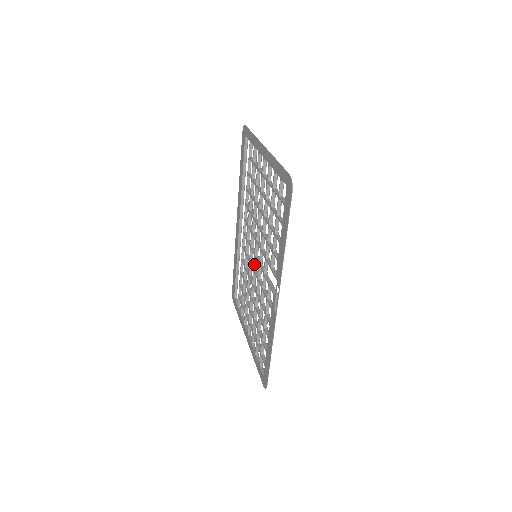
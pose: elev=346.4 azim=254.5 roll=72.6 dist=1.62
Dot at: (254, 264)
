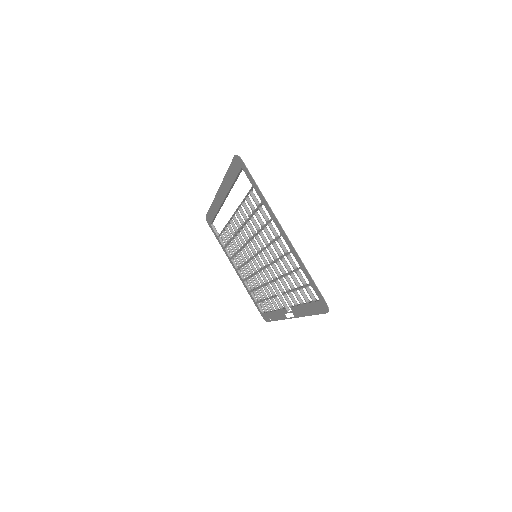
Dot at: occluded
